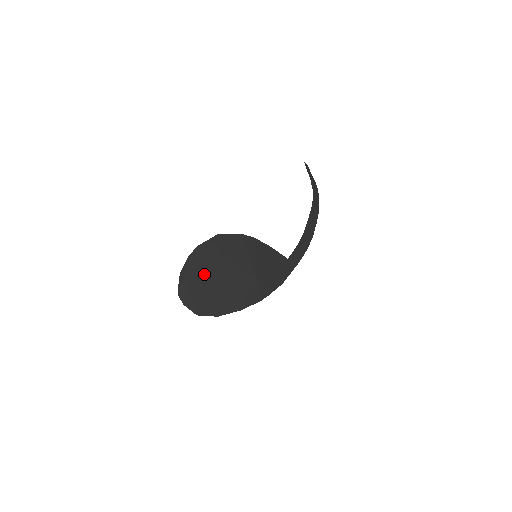
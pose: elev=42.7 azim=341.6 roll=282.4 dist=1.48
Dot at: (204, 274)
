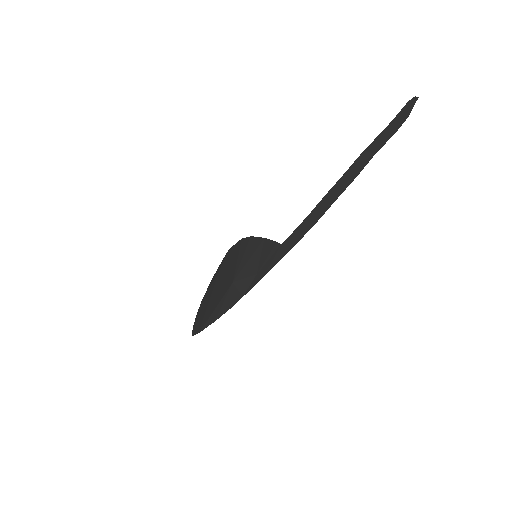
Dot at: (208, 293)
